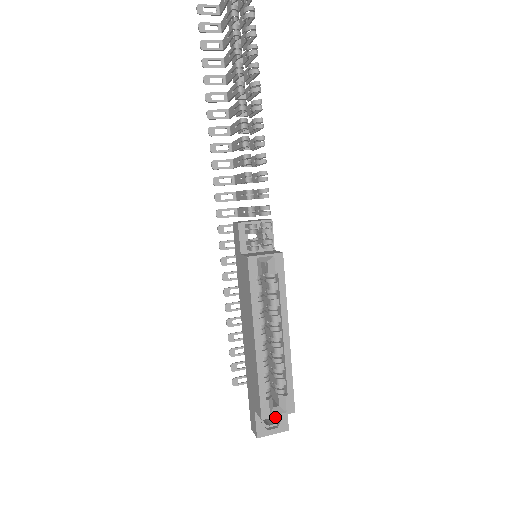
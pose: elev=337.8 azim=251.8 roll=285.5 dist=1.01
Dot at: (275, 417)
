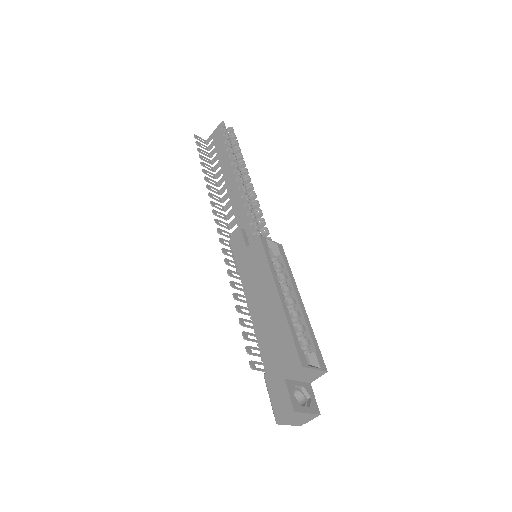
Dot at: (301, 405)
